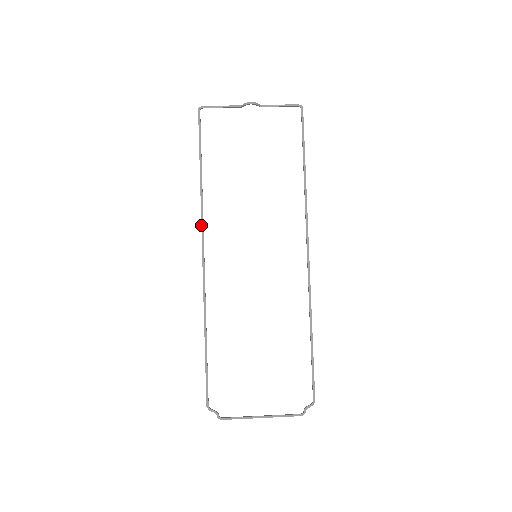
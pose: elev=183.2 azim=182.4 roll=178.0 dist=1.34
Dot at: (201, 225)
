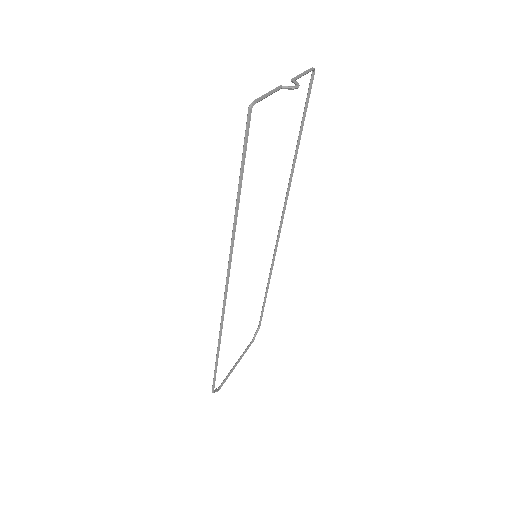
Dot at: (230, 260)
